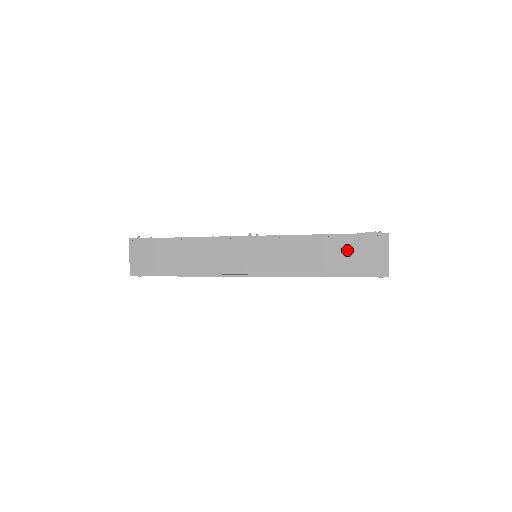
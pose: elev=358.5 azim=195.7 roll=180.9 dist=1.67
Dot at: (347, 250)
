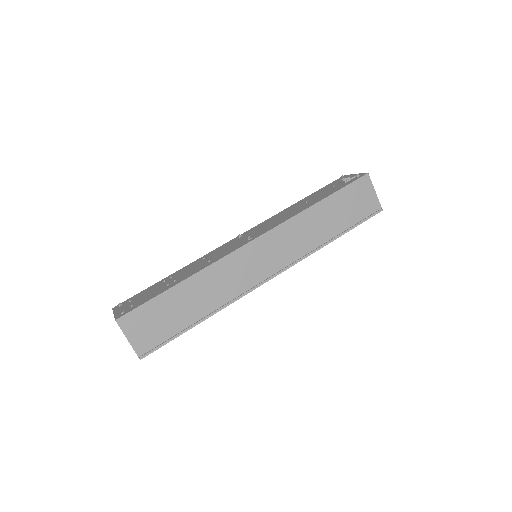
Dot at: (343, 205)
